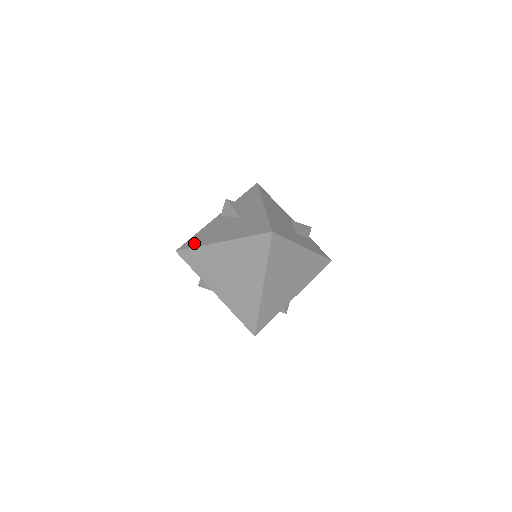
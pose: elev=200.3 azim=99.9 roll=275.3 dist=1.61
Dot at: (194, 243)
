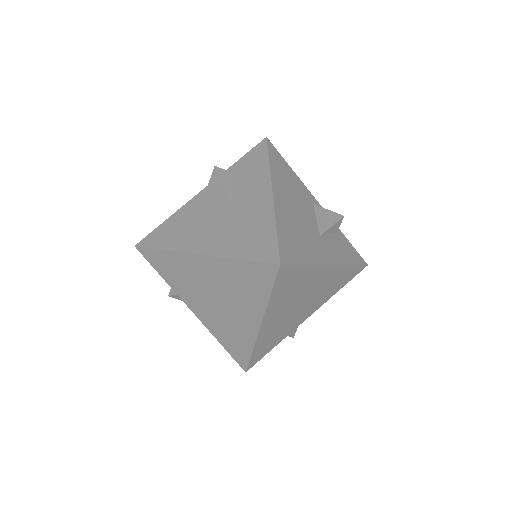
Dot at: (161, 240)
